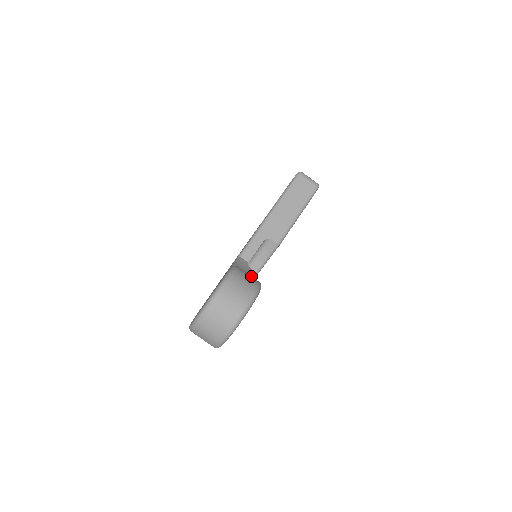
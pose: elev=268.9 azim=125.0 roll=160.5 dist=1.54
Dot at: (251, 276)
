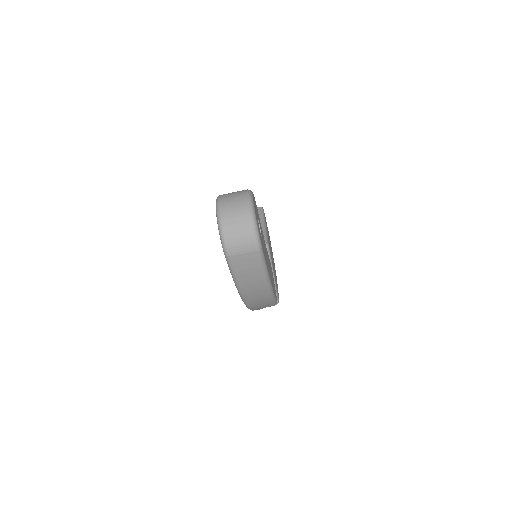
Dot at: occluded
